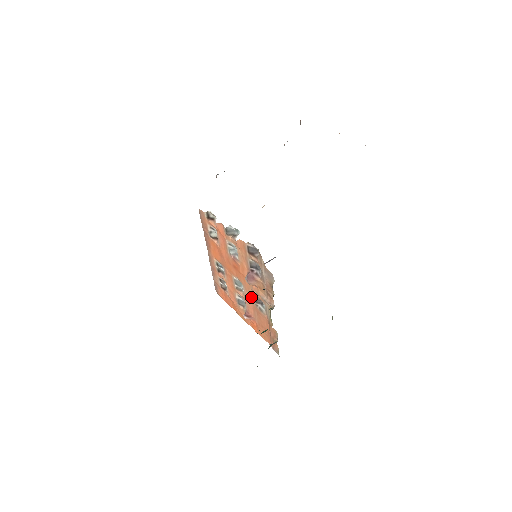
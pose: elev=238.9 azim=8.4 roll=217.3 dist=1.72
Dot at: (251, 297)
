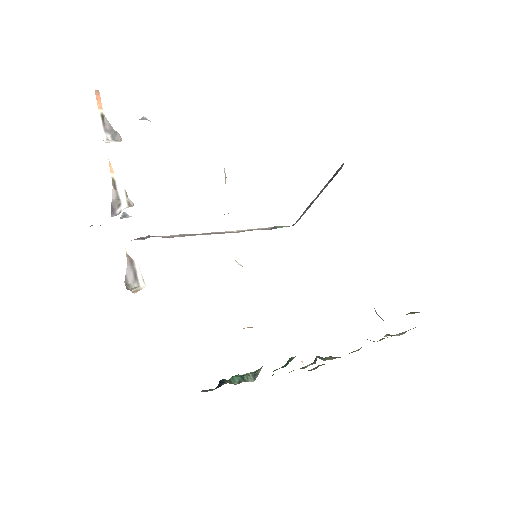
Dot at: occluded
